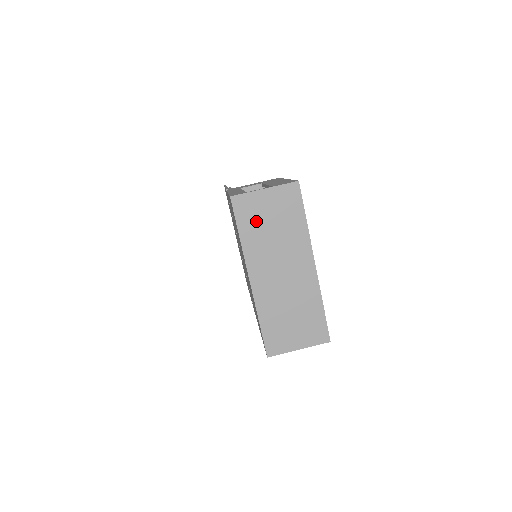
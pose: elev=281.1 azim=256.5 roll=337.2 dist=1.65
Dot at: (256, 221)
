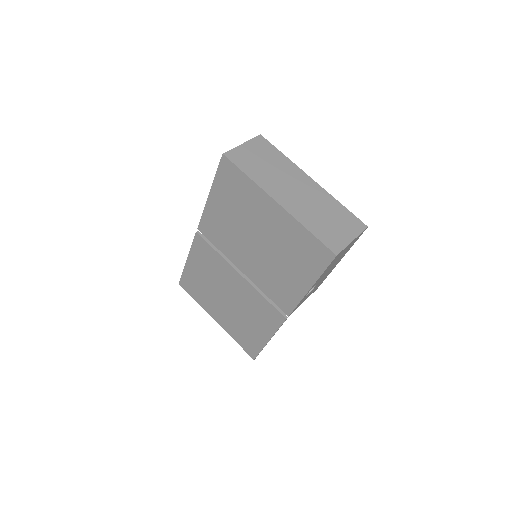
Dot at: (252, 164)
